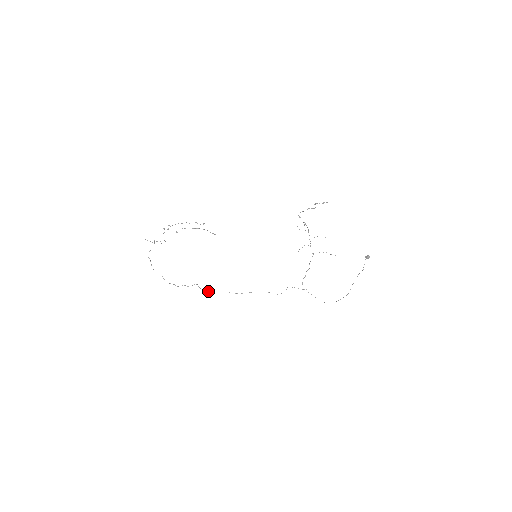
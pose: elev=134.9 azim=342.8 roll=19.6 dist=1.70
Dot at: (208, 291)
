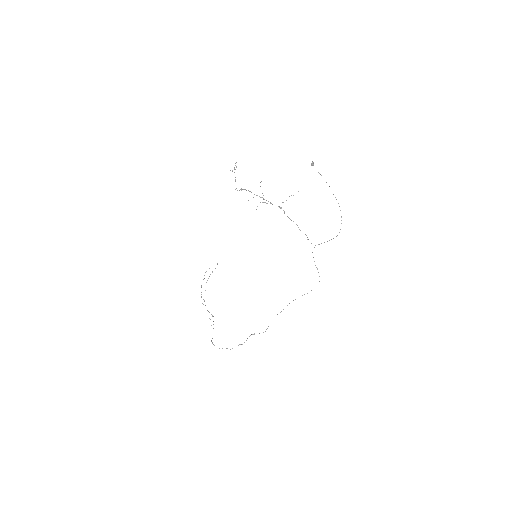
Dot at: (265, 331)
